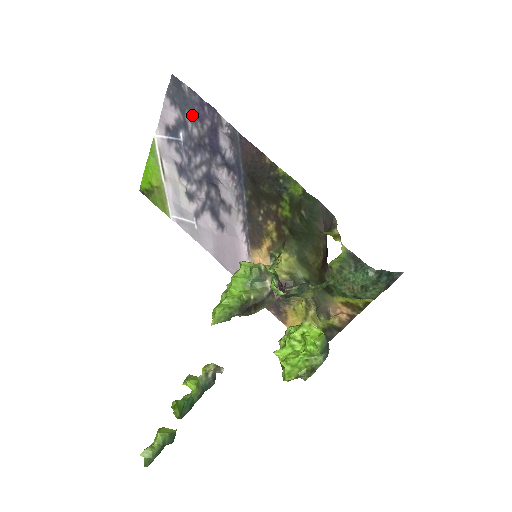
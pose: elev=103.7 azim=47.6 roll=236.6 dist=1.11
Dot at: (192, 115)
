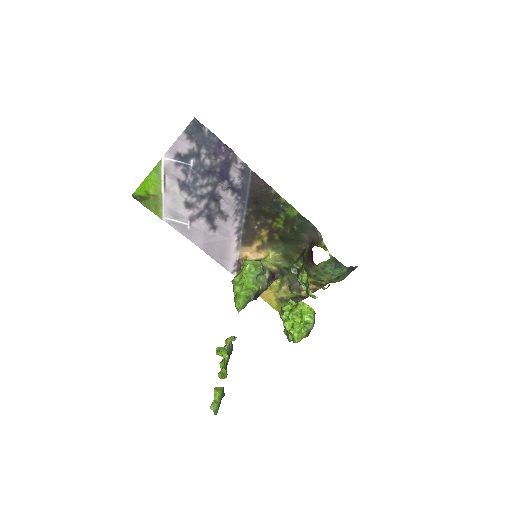
Dot at: (208, 150)
